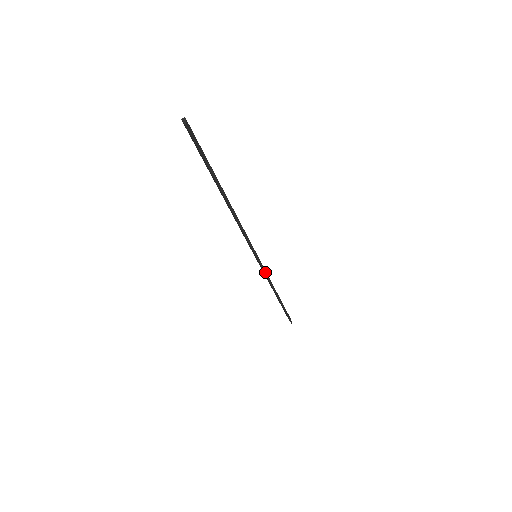
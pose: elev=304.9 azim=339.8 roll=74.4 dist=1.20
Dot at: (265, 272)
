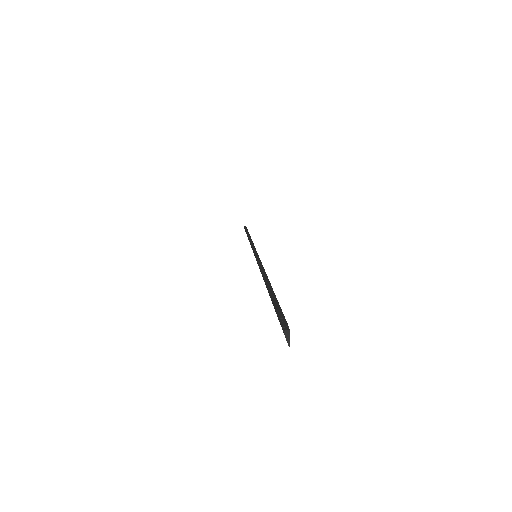
Dot at: occluded
